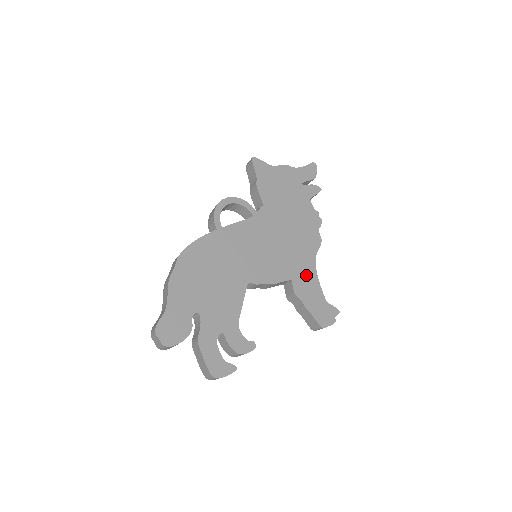
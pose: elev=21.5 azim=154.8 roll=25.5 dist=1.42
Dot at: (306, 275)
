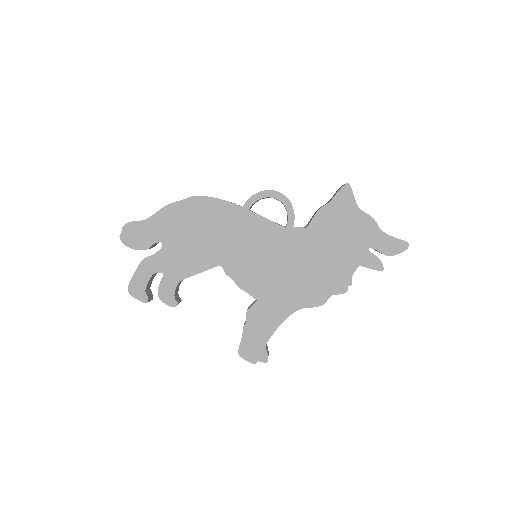
Dot at: (274, 311)
